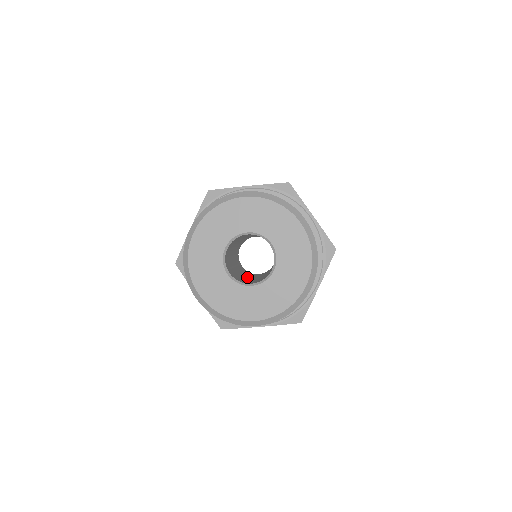
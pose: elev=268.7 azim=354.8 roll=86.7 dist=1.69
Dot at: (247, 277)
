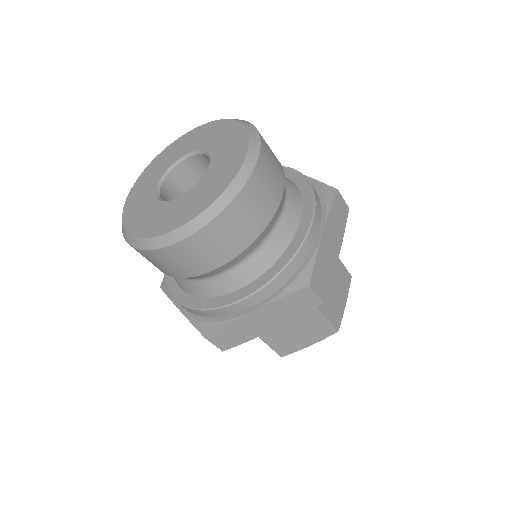
Dot at: occluded
